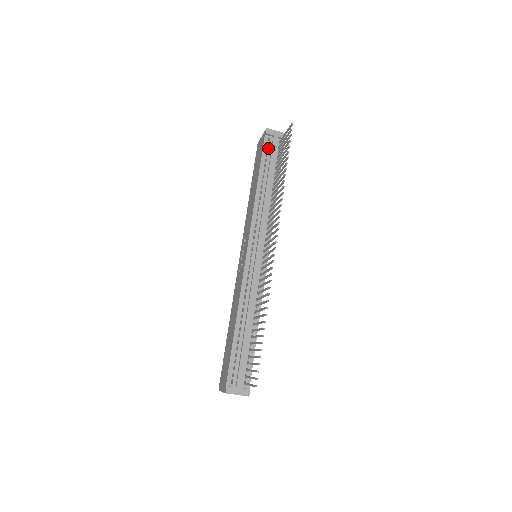
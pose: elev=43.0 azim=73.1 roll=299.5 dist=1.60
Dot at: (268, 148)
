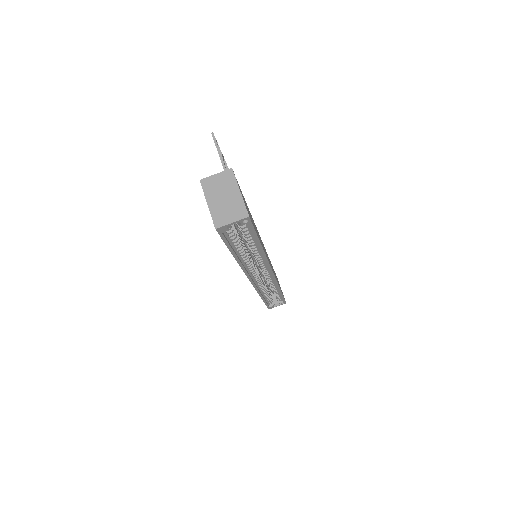
Dot at: occluded
